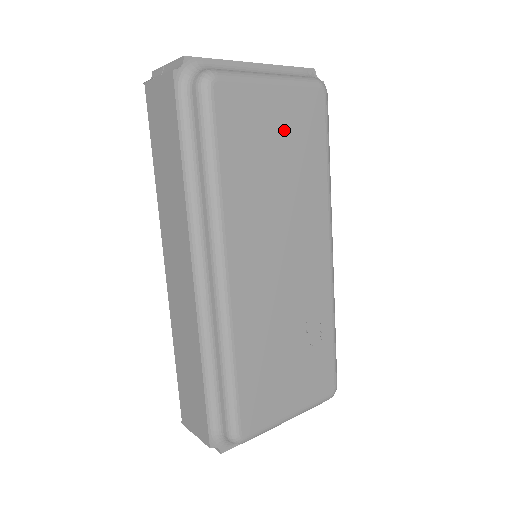
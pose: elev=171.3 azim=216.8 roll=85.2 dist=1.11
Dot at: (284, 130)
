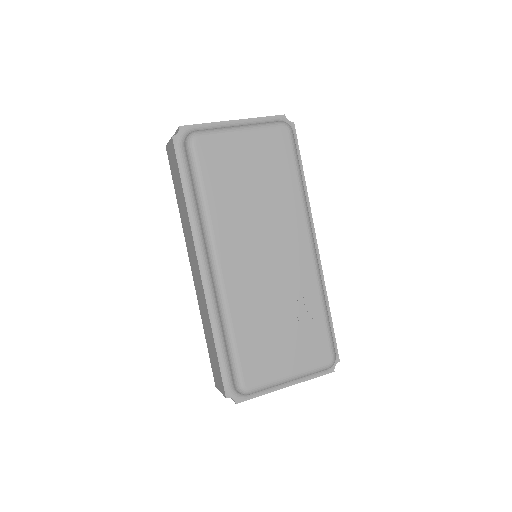
Dot at: (255, 162)
